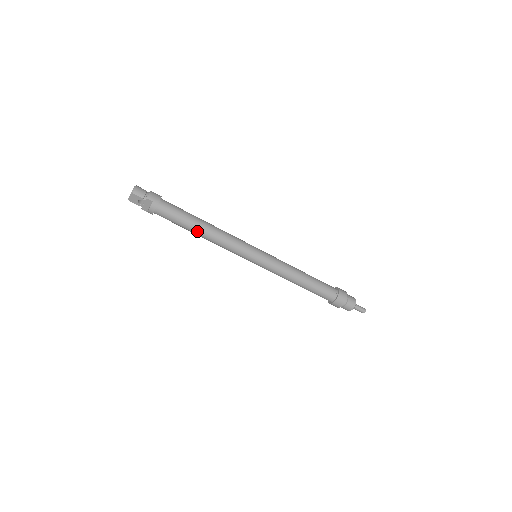
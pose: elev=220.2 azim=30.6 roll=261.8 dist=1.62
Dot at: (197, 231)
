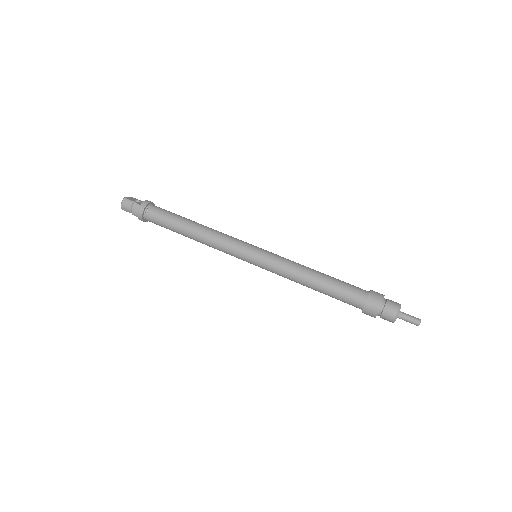
Dot at: occluded
